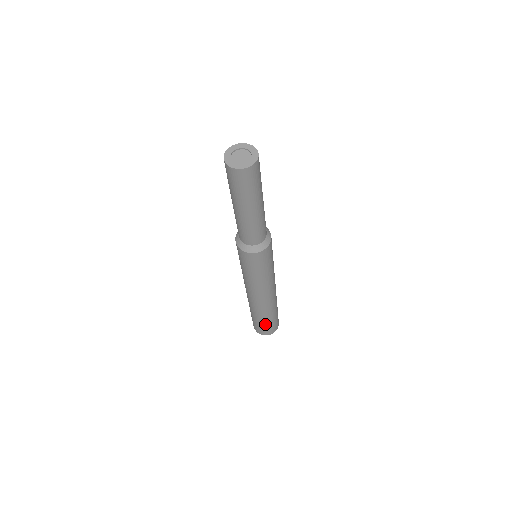
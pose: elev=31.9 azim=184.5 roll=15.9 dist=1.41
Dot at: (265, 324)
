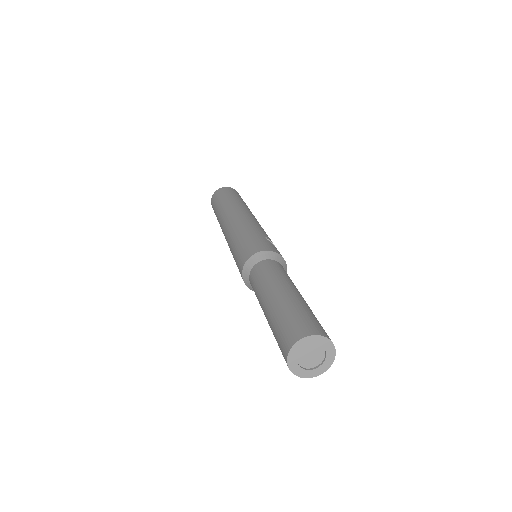
Dot at: occluded
